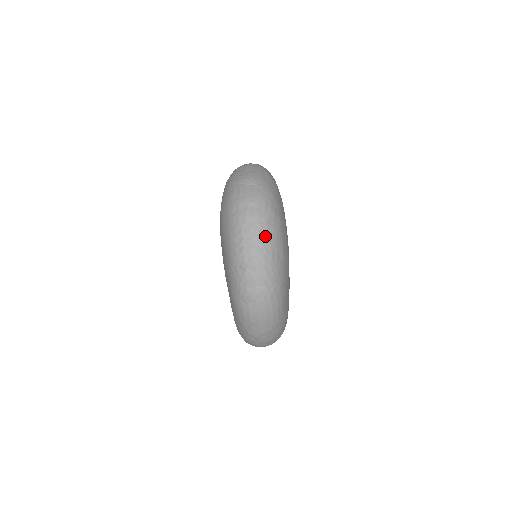
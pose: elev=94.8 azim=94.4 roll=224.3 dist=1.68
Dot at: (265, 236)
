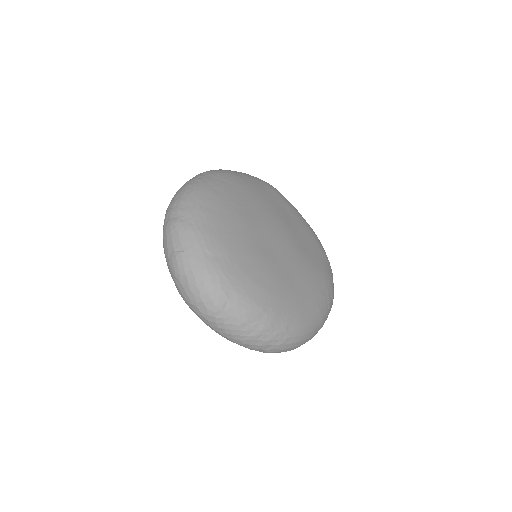
Dot at: (233, 322)
